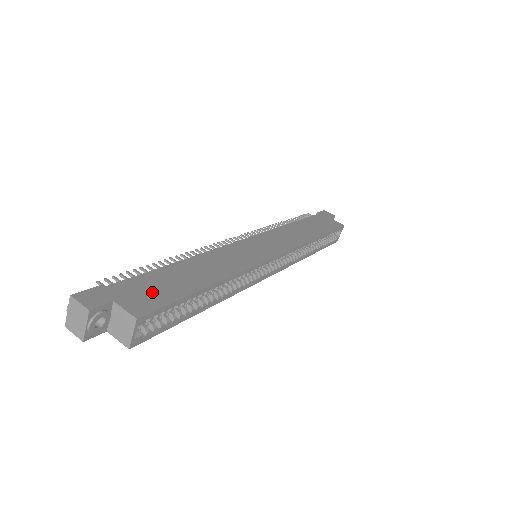
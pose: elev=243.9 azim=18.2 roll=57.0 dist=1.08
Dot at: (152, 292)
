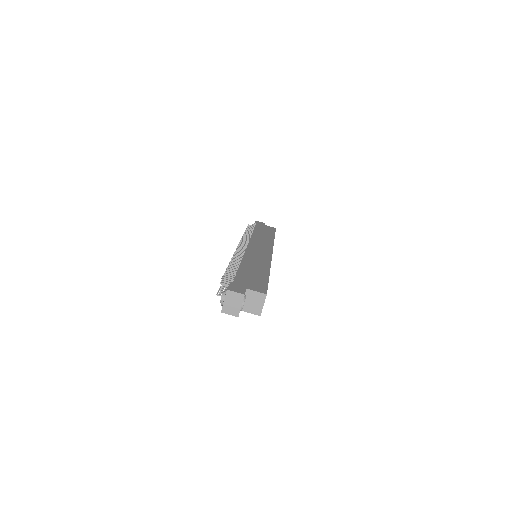
Dot at: (254, 281)
